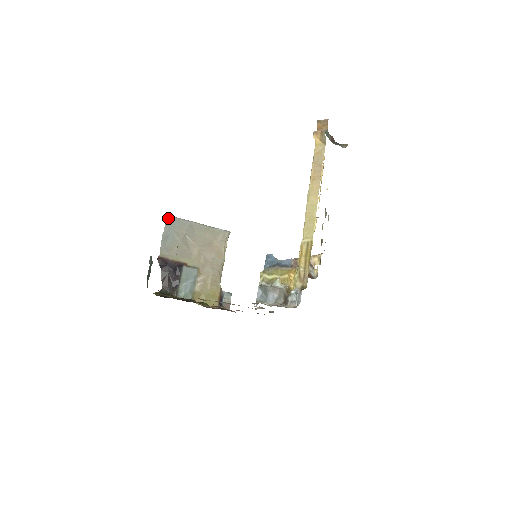
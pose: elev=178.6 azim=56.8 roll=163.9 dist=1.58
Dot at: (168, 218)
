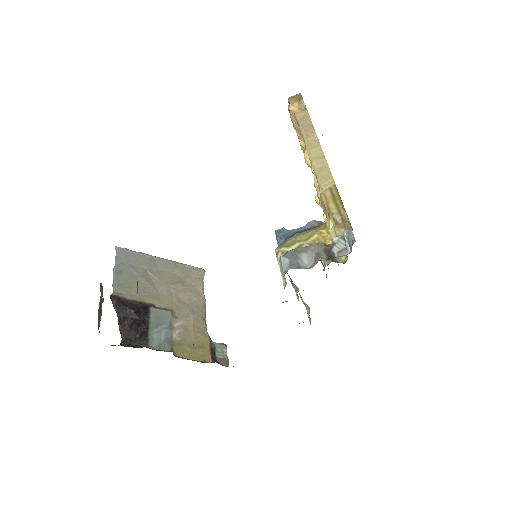
Dot at: (119, 250)
